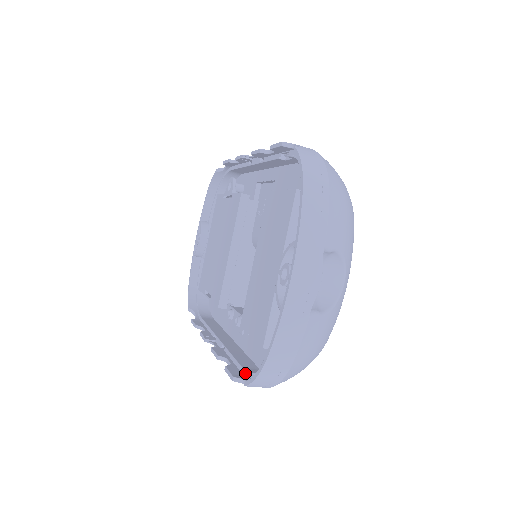
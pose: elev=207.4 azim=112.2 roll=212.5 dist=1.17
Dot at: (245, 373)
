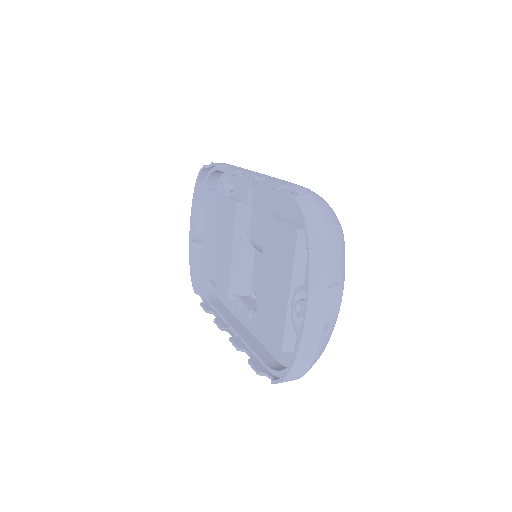
Dot at: (266, 367)
